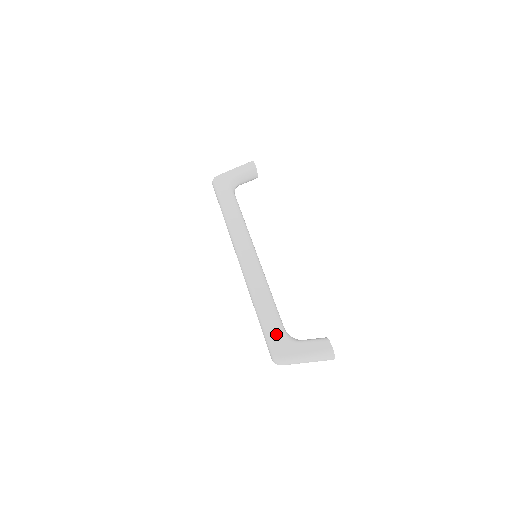
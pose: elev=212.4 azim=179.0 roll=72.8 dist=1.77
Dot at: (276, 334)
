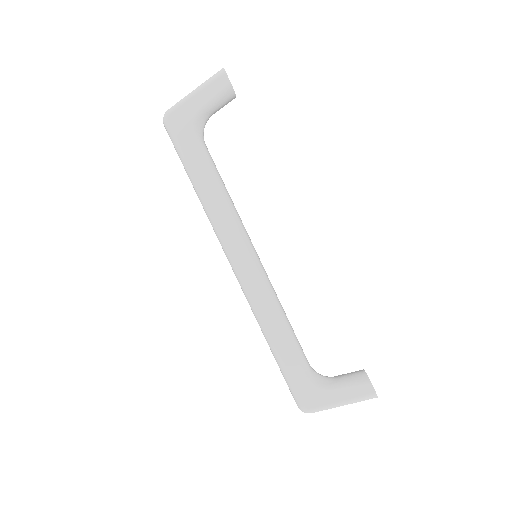
Dot at: (300, 380)
